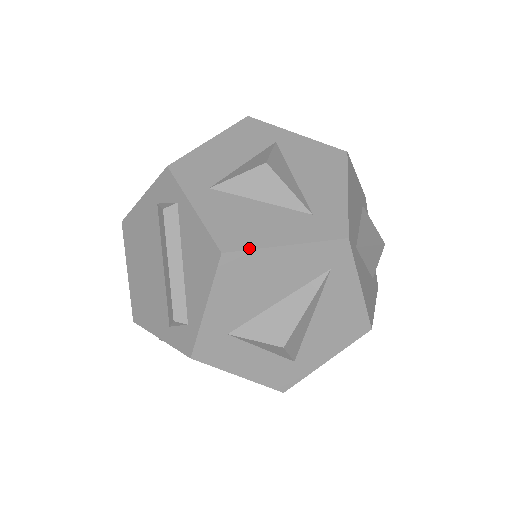
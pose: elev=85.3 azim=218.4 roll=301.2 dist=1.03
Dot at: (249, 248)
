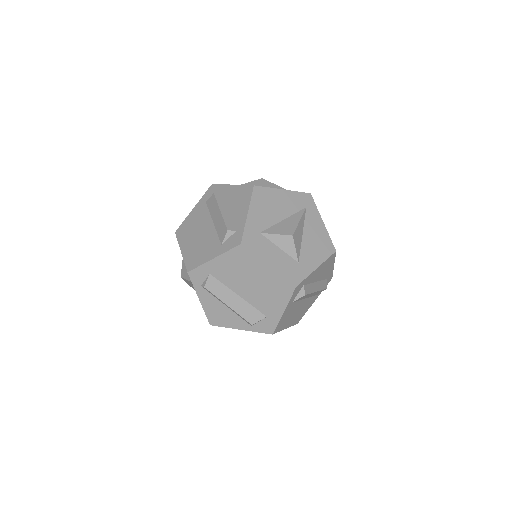
Dot at: (266, 187)
